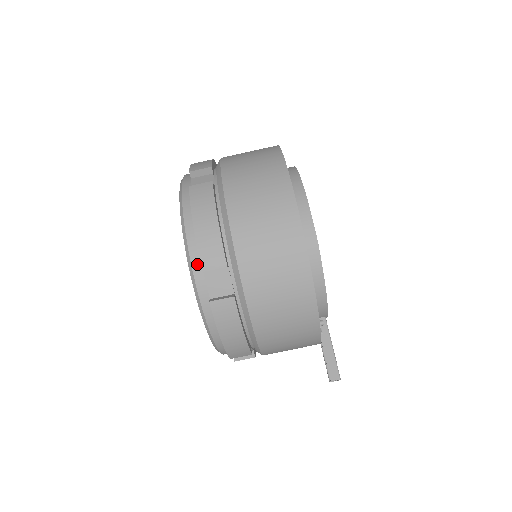
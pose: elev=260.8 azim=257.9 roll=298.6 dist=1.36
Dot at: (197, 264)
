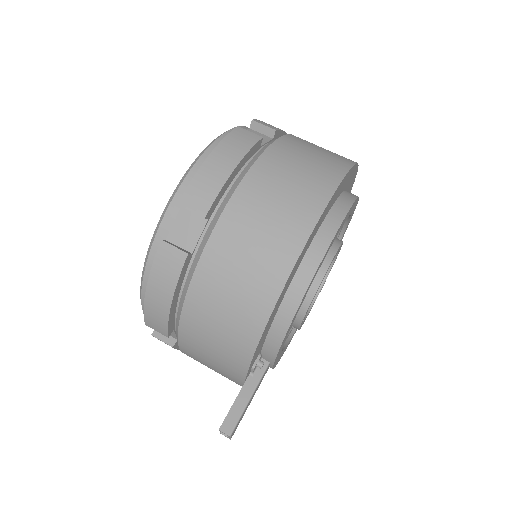
Dot at: occluded
